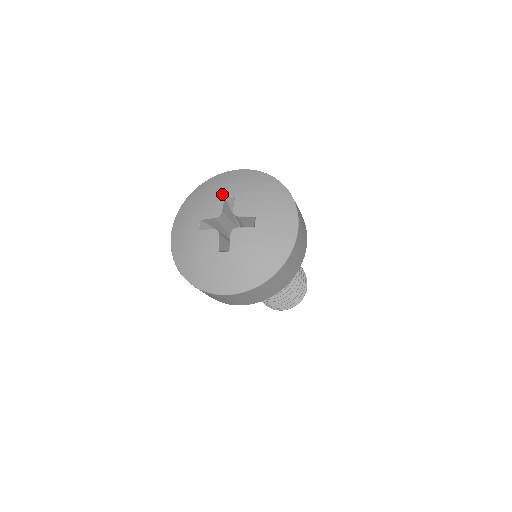
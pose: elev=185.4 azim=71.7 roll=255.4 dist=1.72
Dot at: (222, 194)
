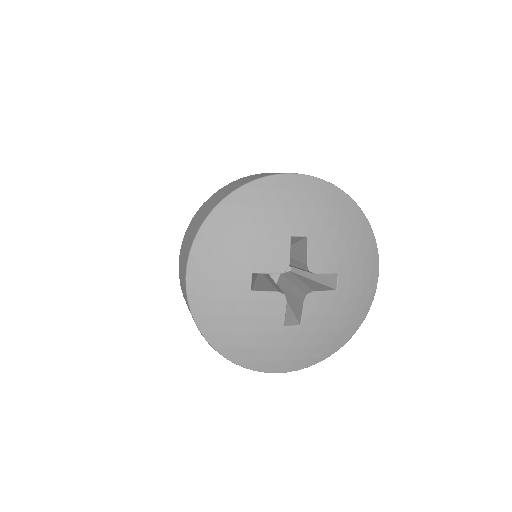
Dot at: (286, 230)
